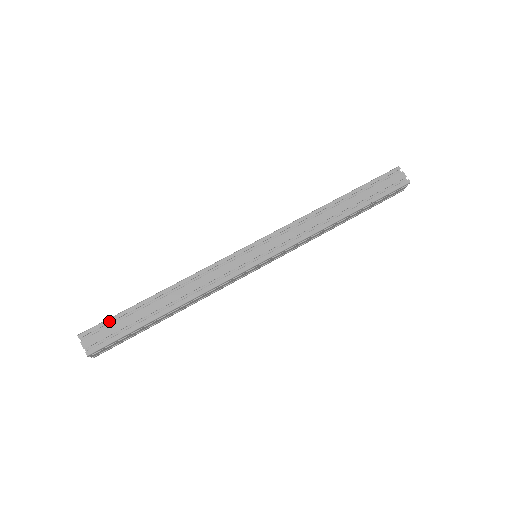
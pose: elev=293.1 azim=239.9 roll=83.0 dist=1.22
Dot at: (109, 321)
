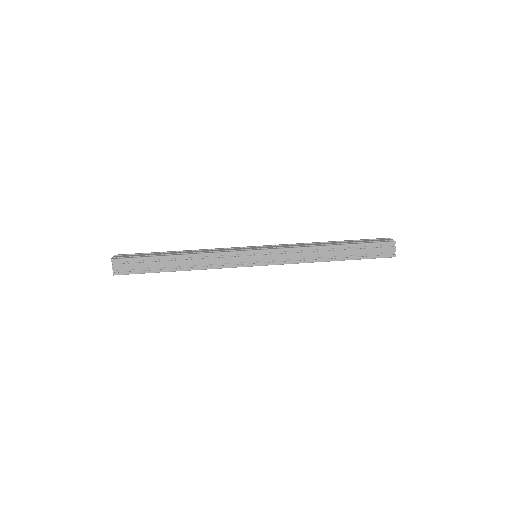
Dot at: (135, 259)
